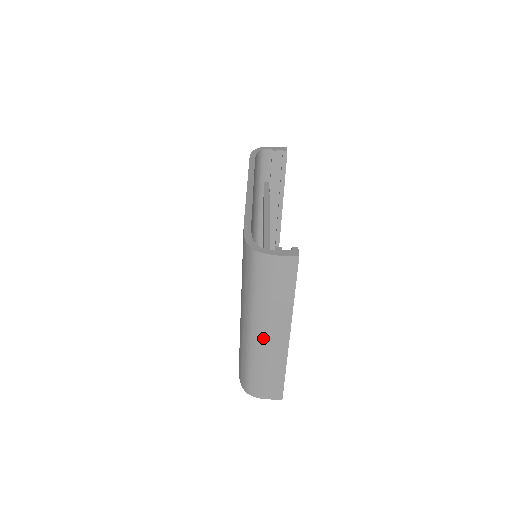
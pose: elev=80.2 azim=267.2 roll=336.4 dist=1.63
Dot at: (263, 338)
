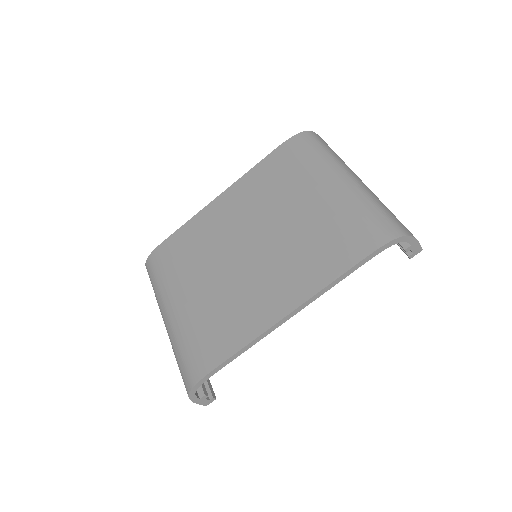
Dot at: occluded
